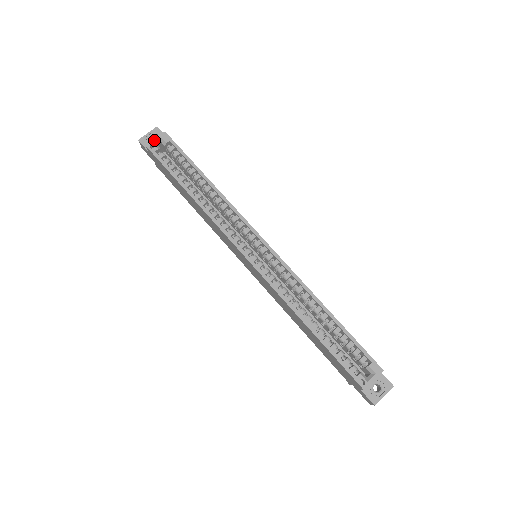
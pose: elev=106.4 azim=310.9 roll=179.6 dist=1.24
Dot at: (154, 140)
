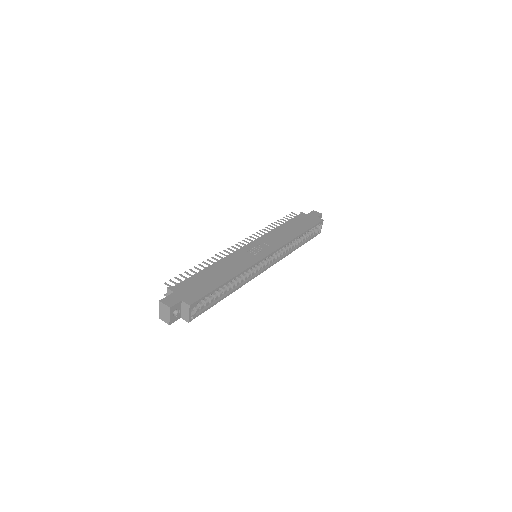
Dot at: (190, 316)
